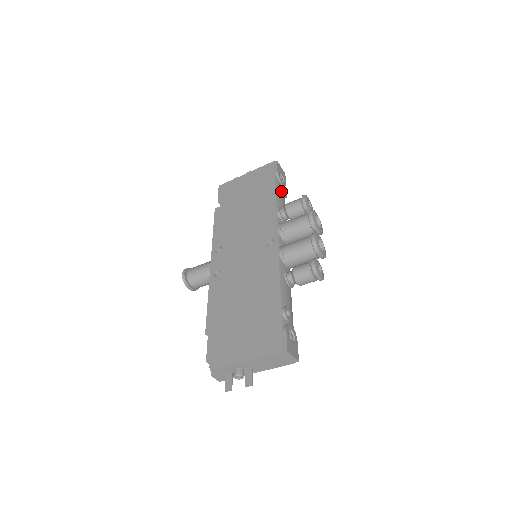
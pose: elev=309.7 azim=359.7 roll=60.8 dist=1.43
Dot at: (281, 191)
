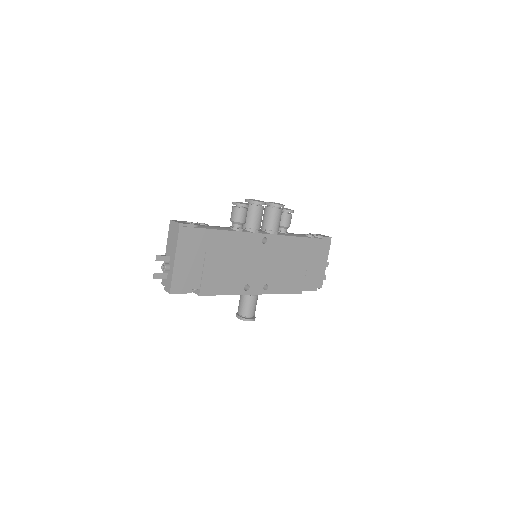
Dot at: occluded
